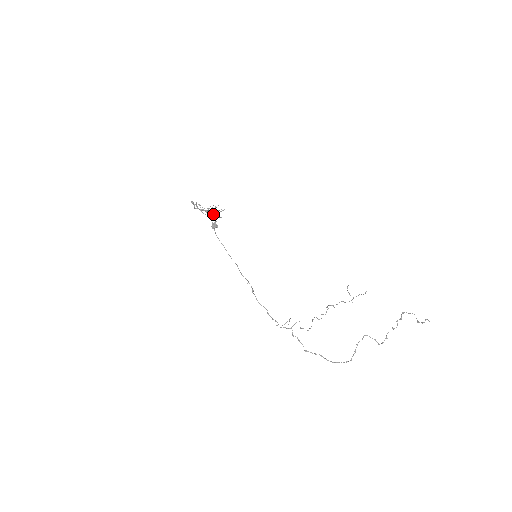
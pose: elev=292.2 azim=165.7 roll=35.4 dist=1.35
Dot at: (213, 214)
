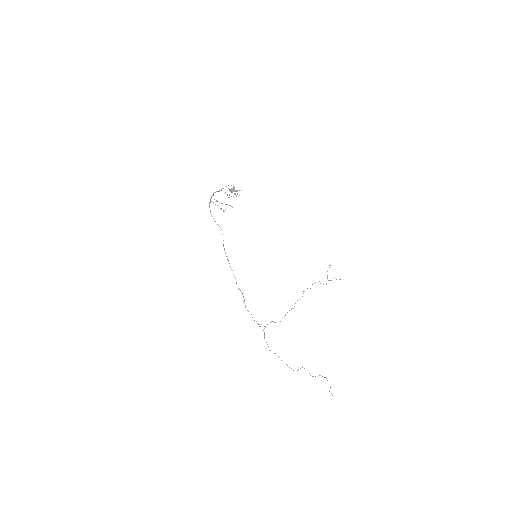
Dot at: occluded
